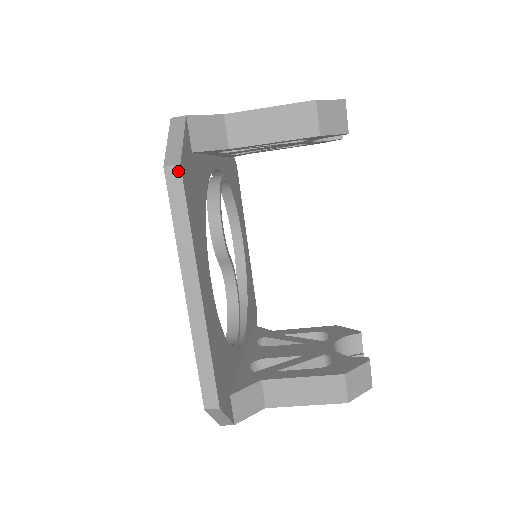
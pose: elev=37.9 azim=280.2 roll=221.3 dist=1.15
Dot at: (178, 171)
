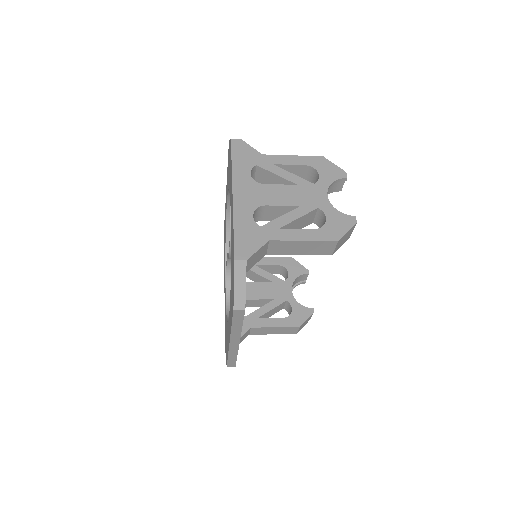
Dot at: (243, 311)
